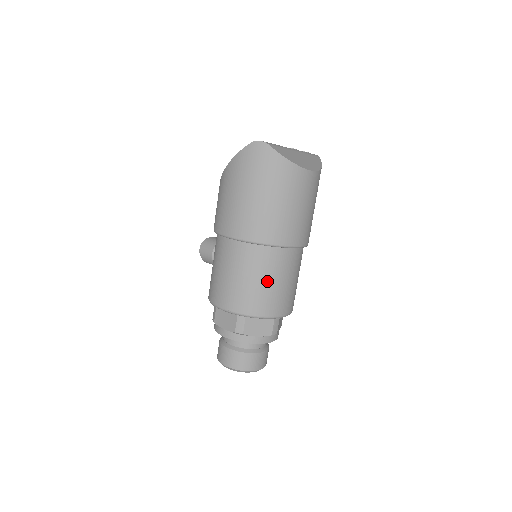
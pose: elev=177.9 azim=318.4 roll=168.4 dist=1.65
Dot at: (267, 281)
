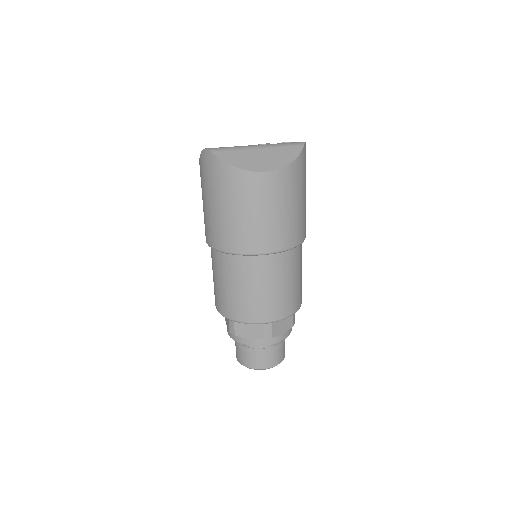
Dot at: (240, 288)
